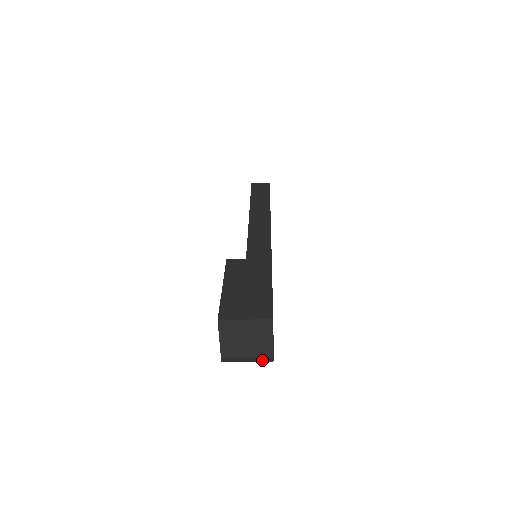
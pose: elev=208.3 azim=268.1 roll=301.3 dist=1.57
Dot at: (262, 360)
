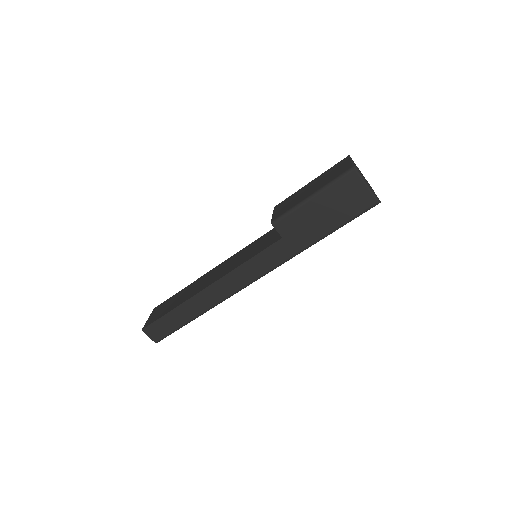
Dot at: (375, 194)
